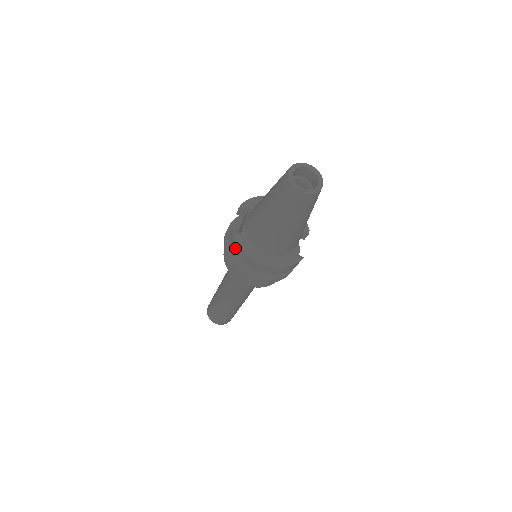
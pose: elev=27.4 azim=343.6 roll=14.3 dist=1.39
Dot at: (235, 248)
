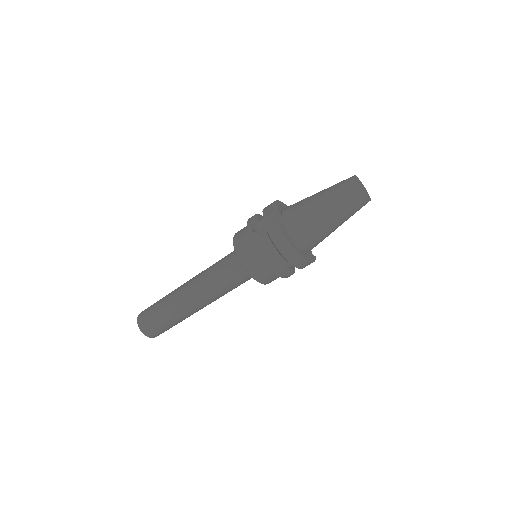
Dot at: (279, 241)
